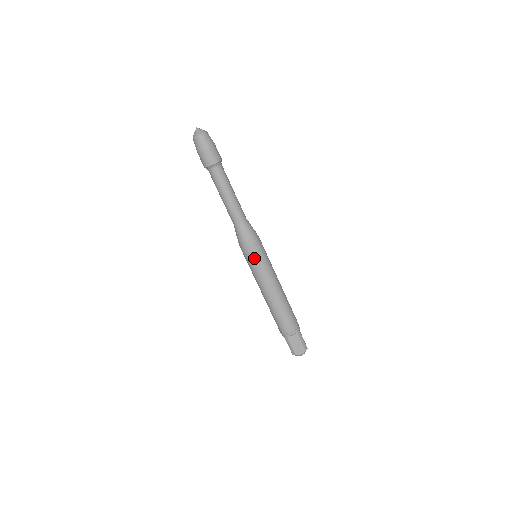
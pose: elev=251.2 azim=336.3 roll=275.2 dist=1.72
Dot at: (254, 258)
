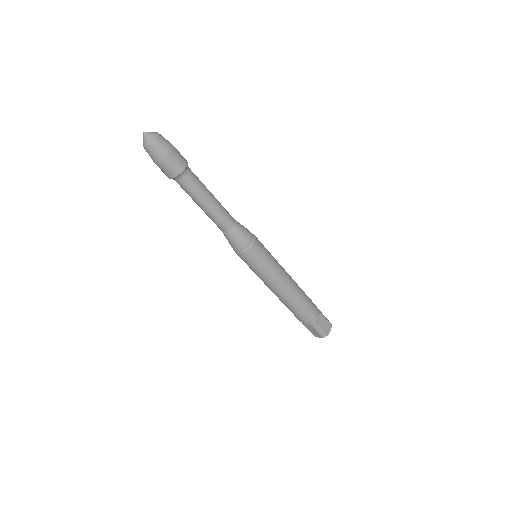
Dot at: (262, 257)
